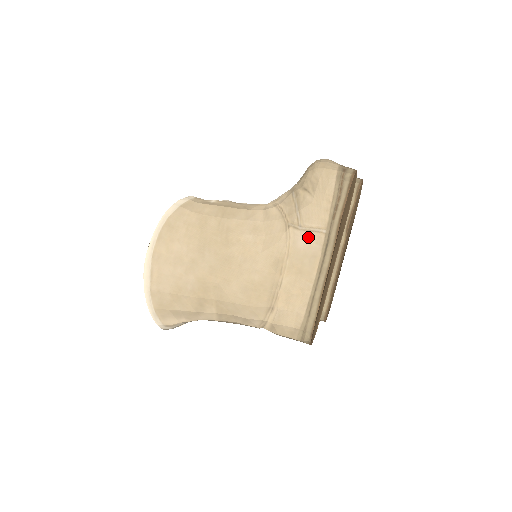
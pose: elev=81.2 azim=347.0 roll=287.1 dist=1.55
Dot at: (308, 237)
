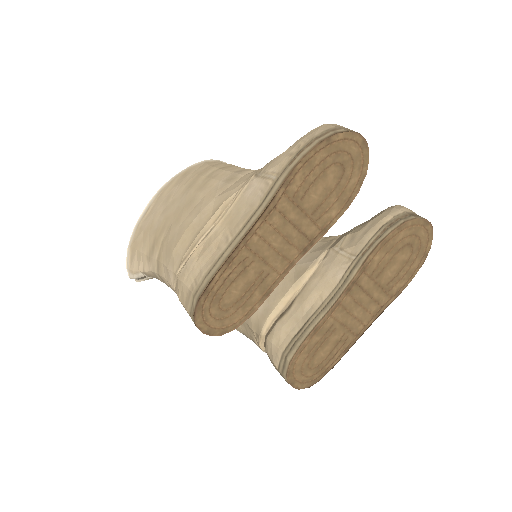
Dot at: (259, 184)
